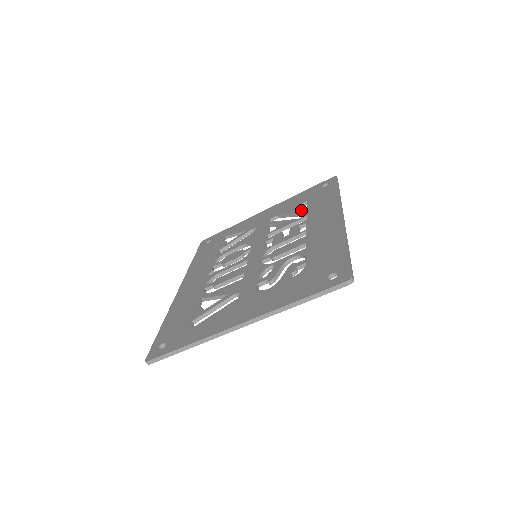
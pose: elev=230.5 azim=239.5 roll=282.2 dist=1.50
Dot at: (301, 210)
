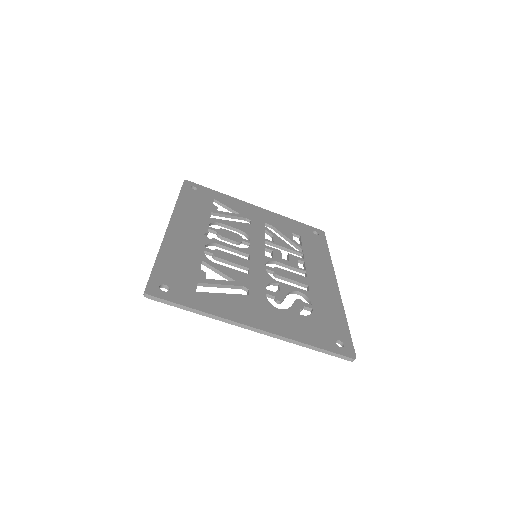
Dot at: occluded
